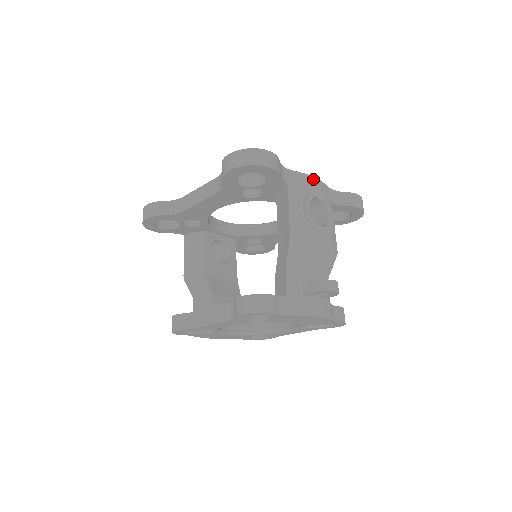
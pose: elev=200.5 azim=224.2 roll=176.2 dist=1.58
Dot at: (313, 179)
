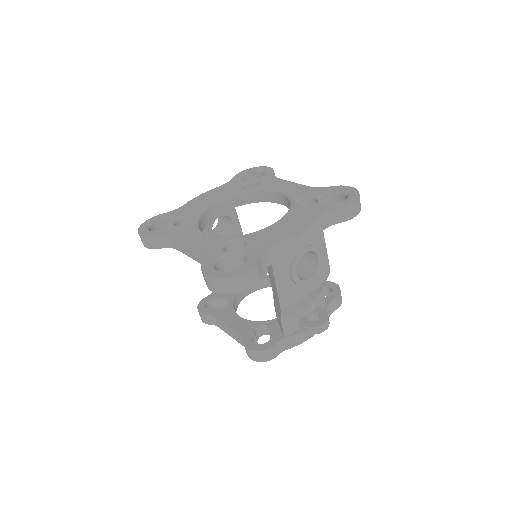
Dot at: (298, 237)
